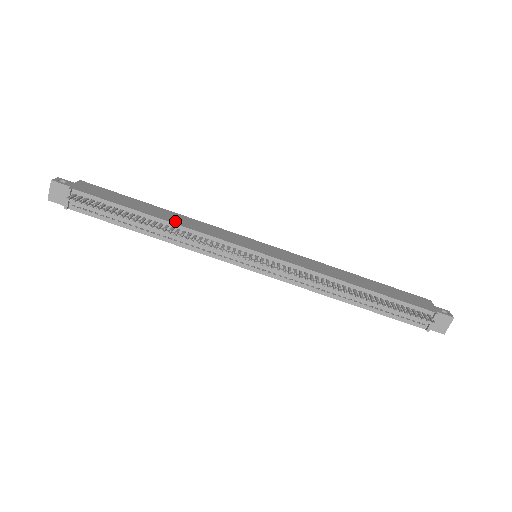
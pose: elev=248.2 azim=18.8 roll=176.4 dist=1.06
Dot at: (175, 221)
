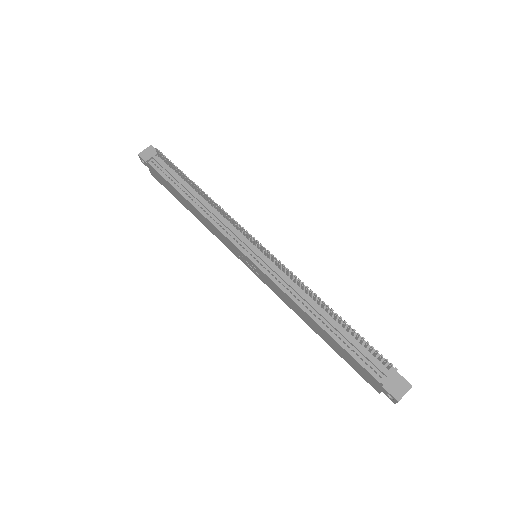
Dot at: occluded
